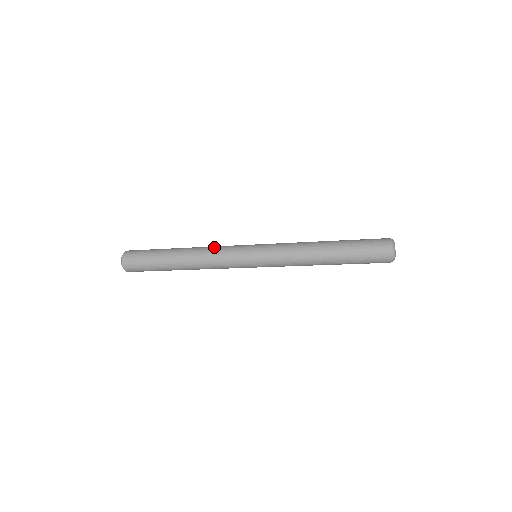
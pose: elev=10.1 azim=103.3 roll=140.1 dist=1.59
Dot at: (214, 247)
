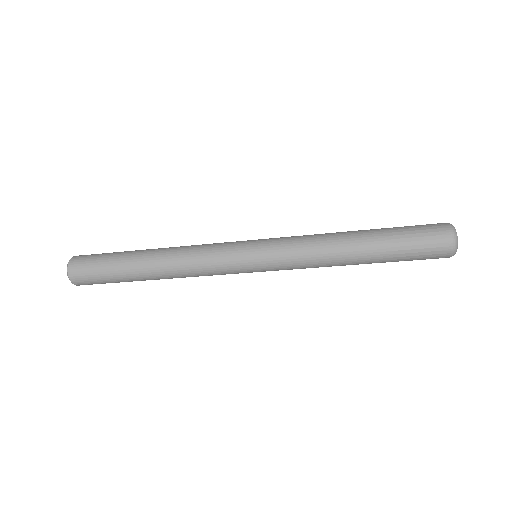
Dot at: occluded
